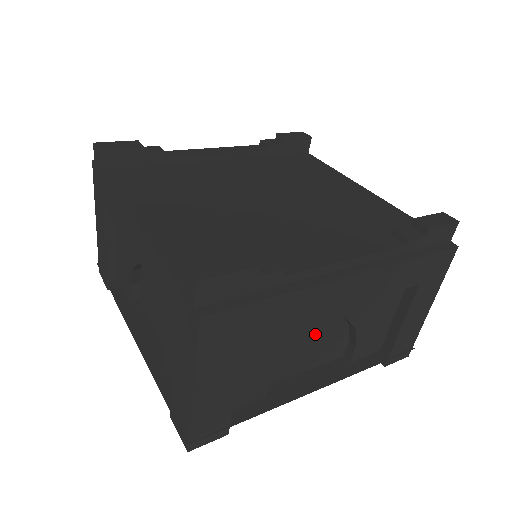
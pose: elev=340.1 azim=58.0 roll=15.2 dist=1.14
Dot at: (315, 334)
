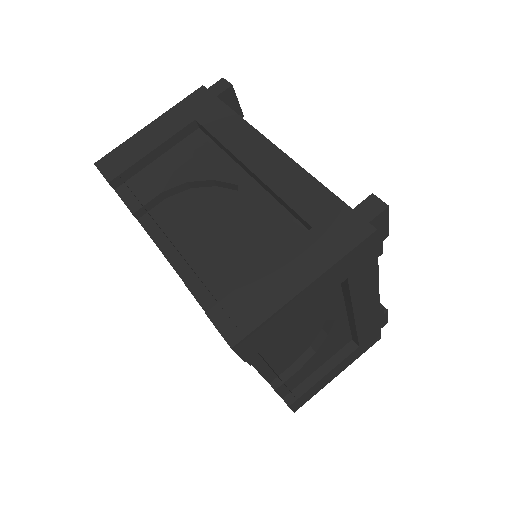
Dot at: (305, 333)
